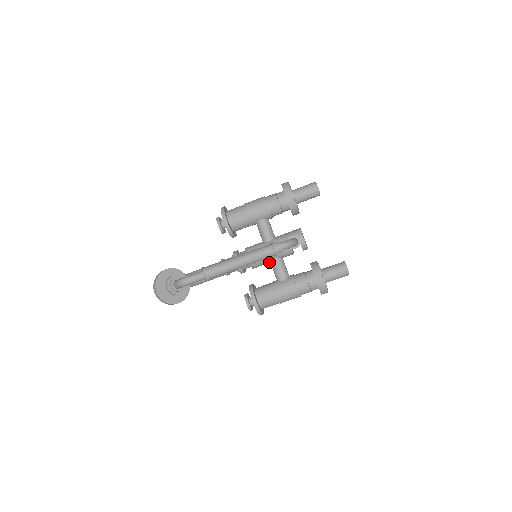
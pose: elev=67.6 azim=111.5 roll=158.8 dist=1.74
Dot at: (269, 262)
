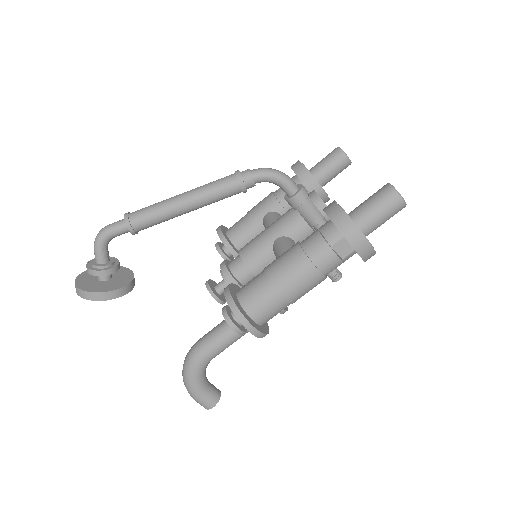
Dot at: (271, 252)
